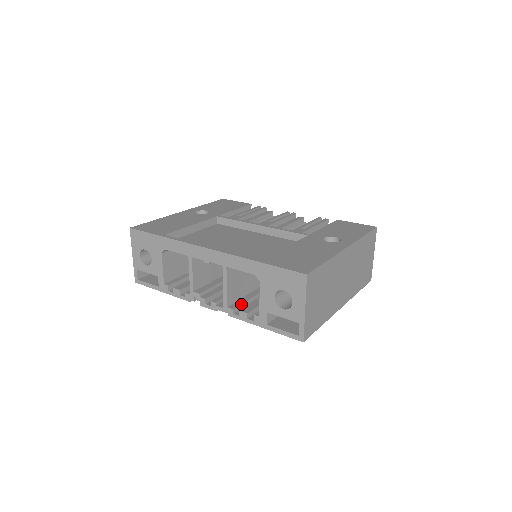
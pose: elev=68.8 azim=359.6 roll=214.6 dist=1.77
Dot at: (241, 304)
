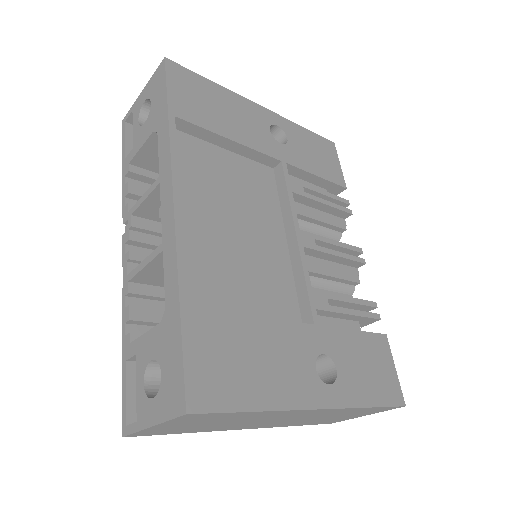
Dot at: (150, 295)
